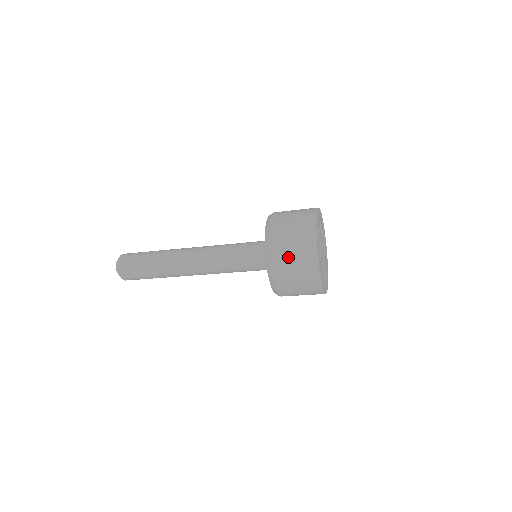
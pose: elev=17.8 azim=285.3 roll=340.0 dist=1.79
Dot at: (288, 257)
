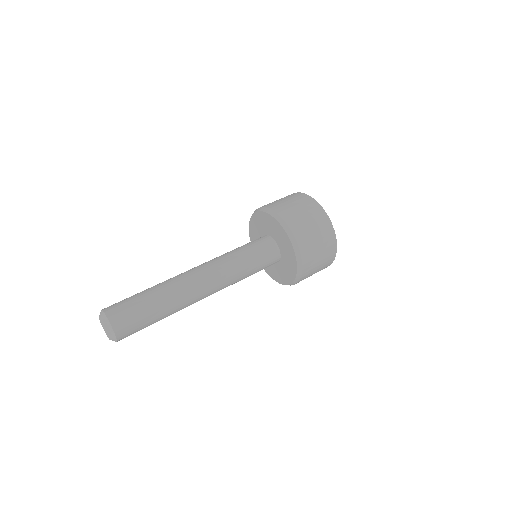
Dot at: occluded
